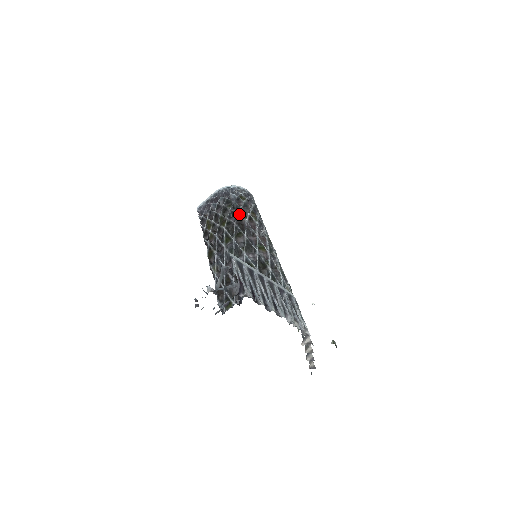
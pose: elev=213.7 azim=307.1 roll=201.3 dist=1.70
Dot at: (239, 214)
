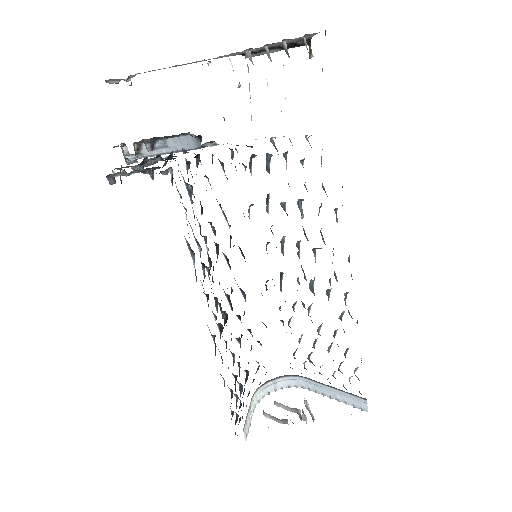
Dot at: occluded
